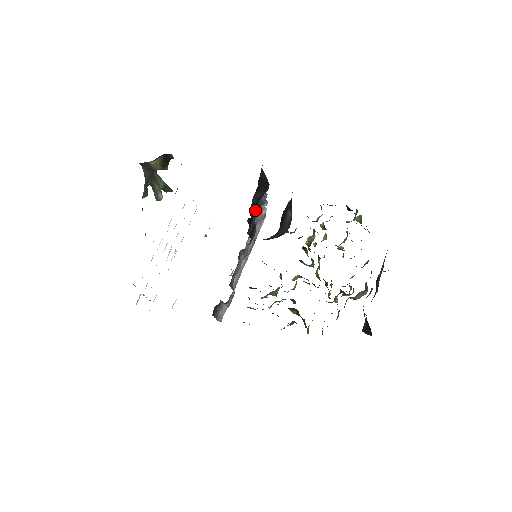
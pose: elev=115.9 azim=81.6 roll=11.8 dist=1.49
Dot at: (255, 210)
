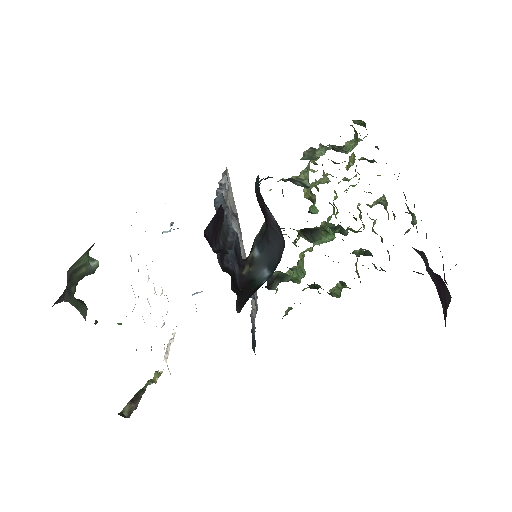
Dot at: (222, 229)
